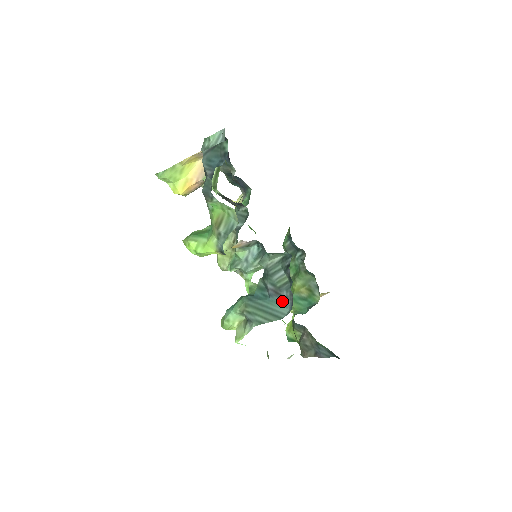
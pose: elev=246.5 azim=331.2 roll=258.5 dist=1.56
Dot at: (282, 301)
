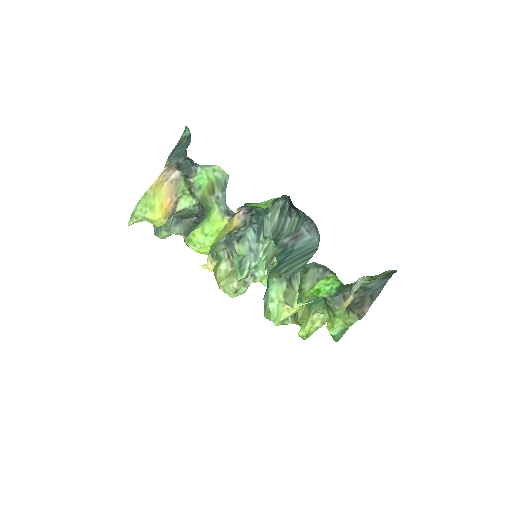
Dot at: (306, 239)
